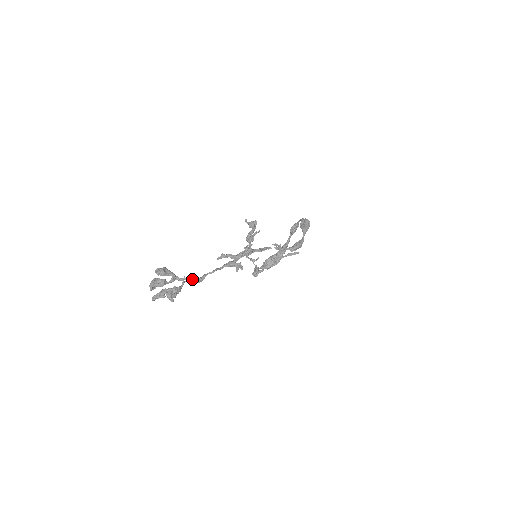
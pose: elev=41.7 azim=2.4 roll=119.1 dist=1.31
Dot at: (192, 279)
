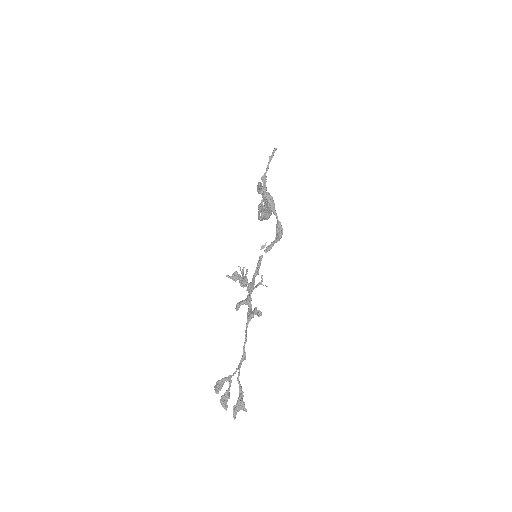
Dot at: (240, 366)
